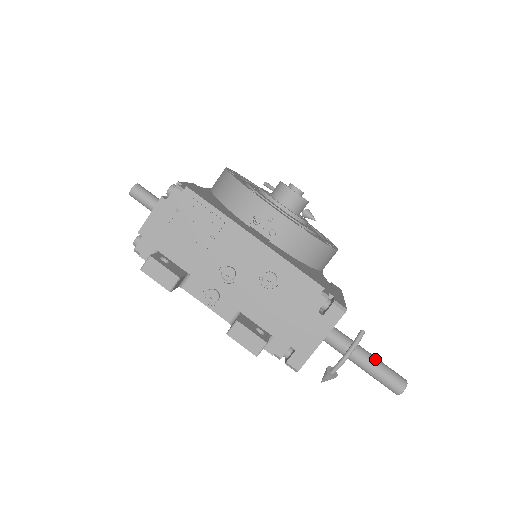
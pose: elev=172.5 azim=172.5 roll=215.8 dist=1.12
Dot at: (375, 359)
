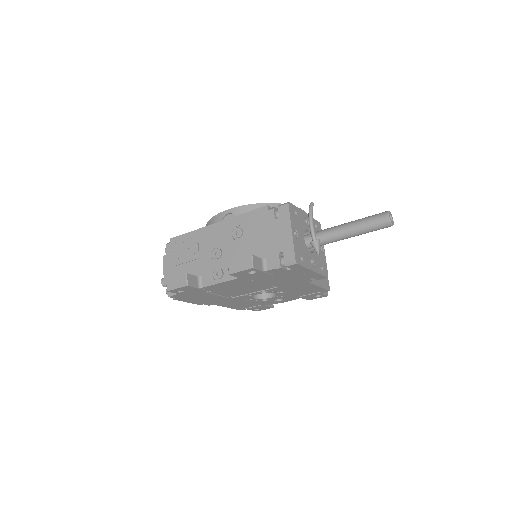
Dot at: (354, 221)
